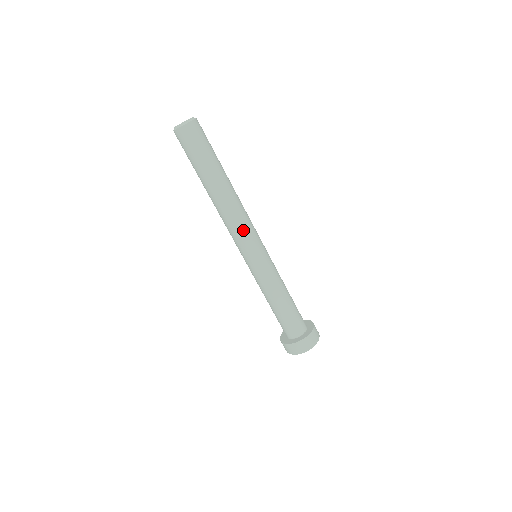
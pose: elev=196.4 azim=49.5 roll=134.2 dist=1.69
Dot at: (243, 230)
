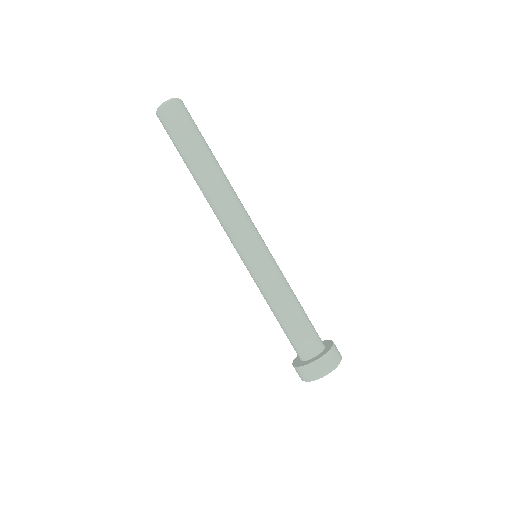
Dot at: (240, 220)
